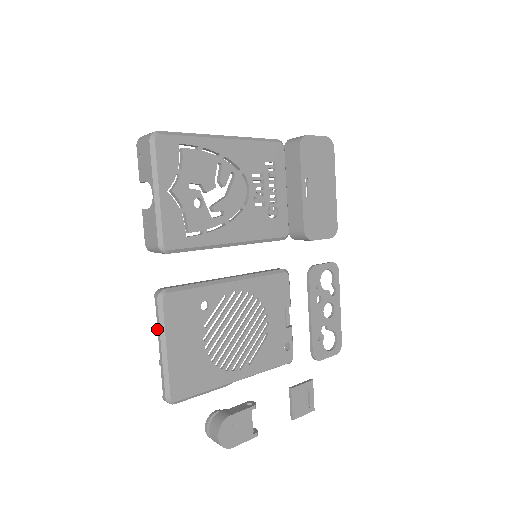
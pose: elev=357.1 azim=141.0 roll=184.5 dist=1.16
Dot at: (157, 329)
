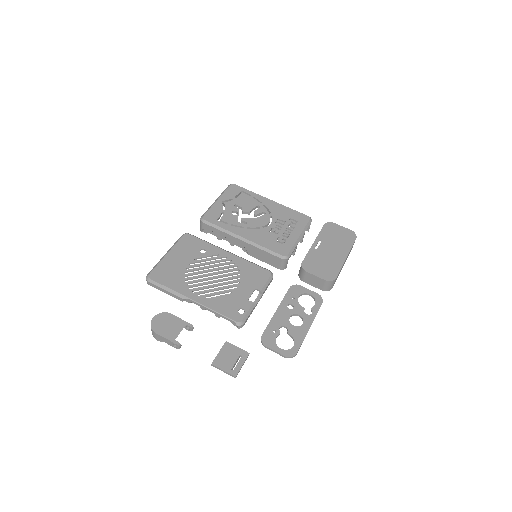
Dot at: occluded
